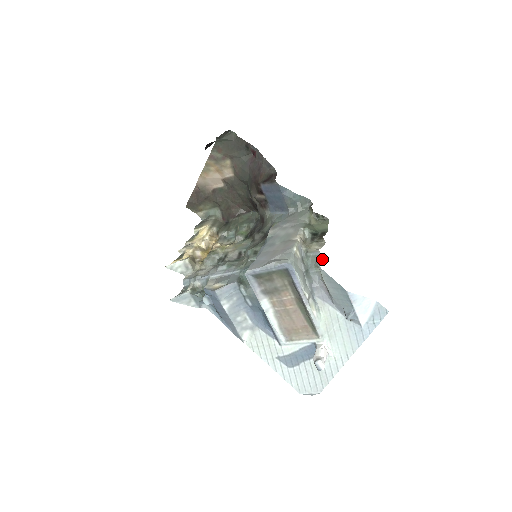
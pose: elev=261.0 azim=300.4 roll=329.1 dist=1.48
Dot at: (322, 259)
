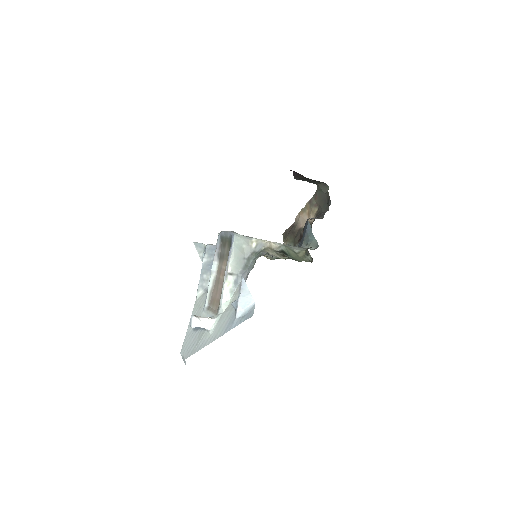
Dot at: occluded
